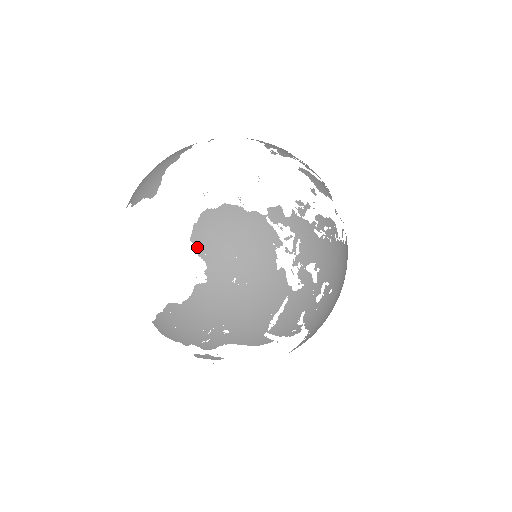
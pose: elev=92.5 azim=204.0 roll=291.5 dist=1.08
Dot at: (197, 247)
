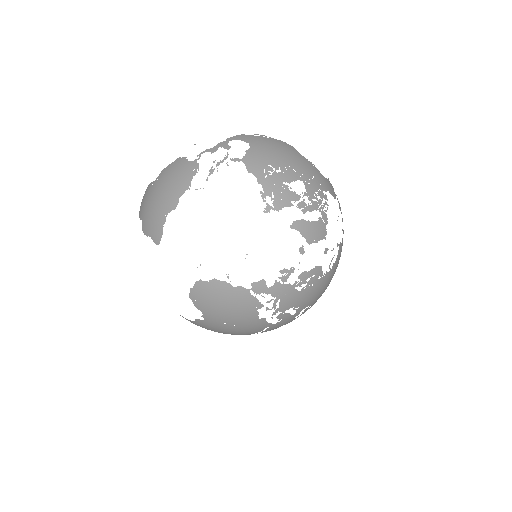
Dot at: (194, 303)
